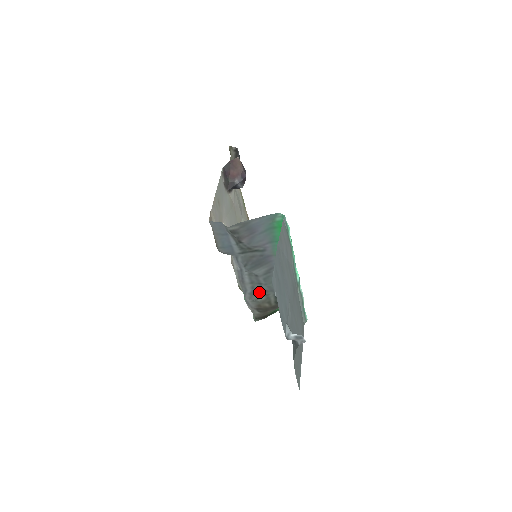
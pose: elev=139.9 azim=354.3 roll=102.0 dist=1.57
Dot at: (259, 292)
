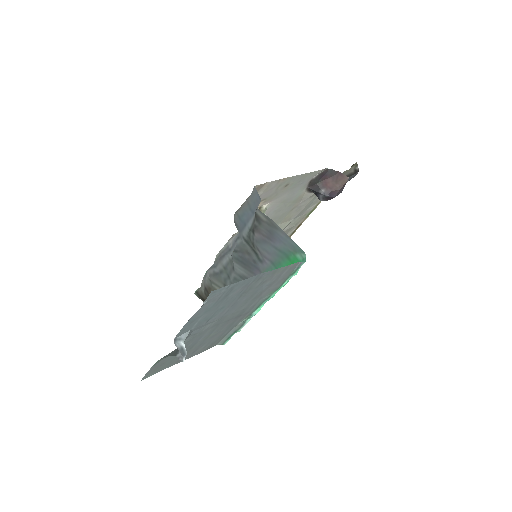
Dot at: (221, 281)
